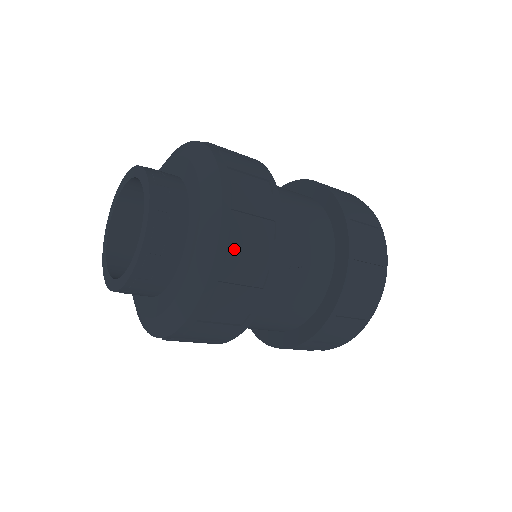
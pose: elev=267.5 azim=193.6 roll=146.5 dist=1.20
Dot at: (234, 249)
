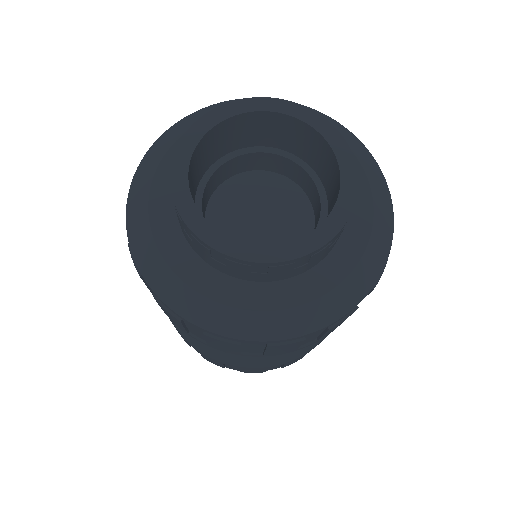
Dot at: (379, 279)
